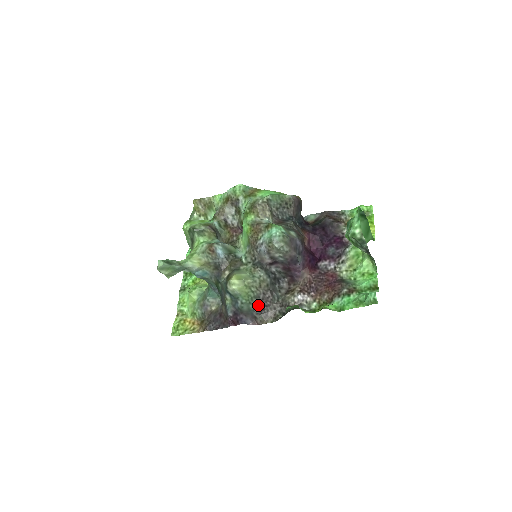
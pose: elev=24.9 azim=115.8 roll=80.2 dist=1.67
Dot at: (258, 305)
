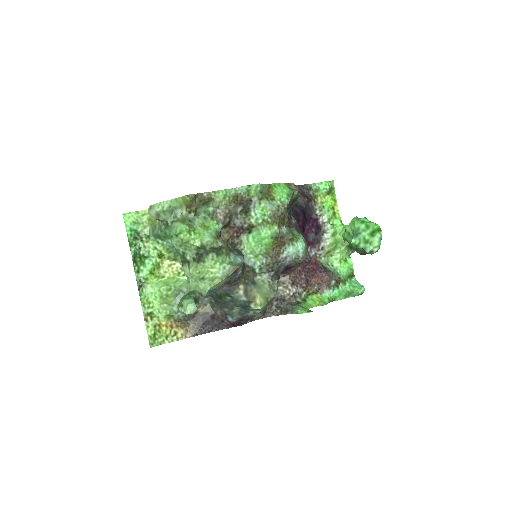
Dot at: occluded
